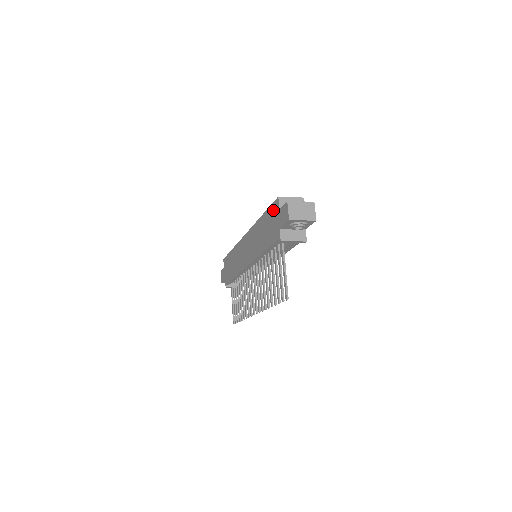
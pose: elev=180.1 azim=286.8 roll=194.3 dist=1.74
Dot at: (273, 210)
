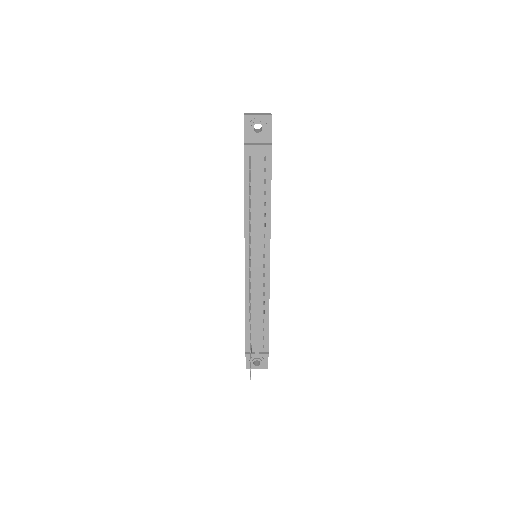
Dot at: occluded
